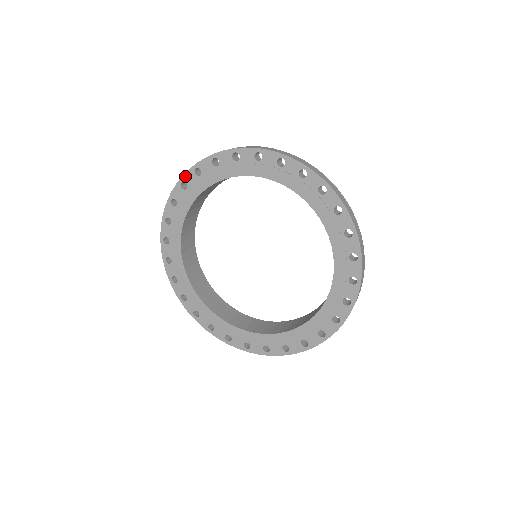
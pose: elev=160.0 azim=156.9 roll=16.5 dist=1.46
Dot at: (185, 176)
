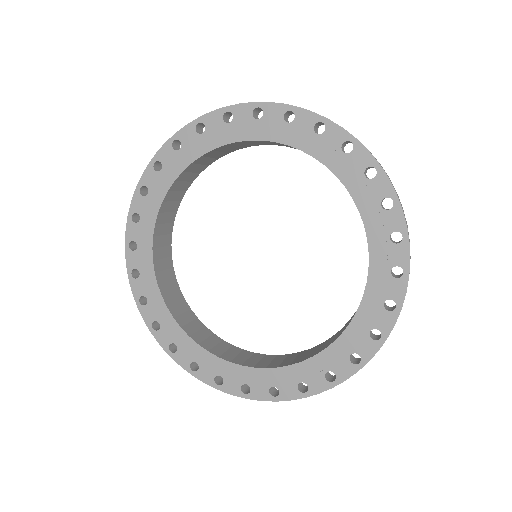
Dot at: (159, 153)
